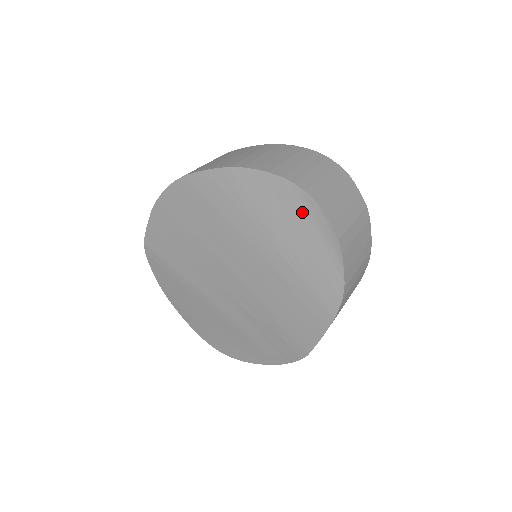
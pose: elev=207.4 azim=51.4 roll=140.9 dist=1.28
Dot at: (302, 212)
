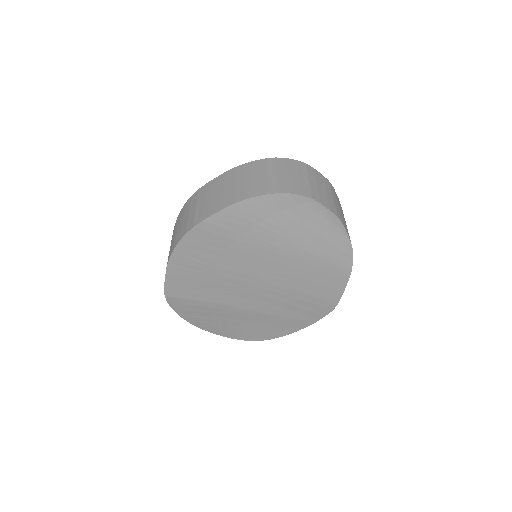
Dot at: (303, 211)
